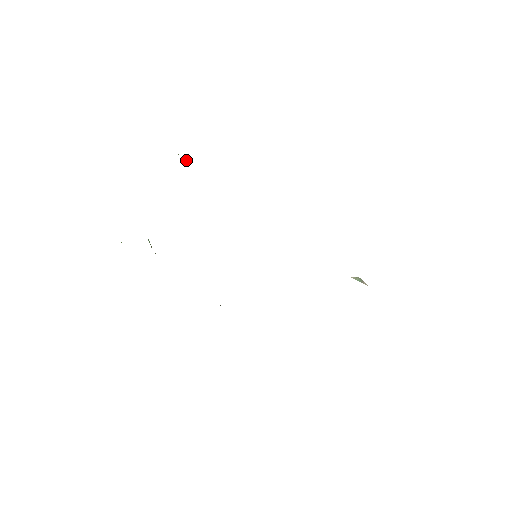
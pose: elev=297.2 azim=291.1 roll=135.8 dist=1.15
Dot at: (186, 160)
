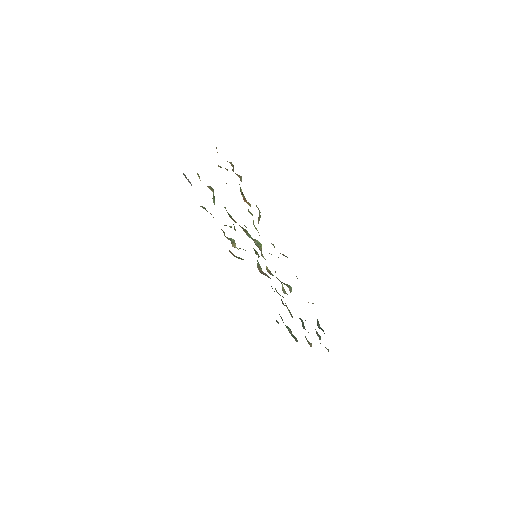
Dot at: (243, 197)
